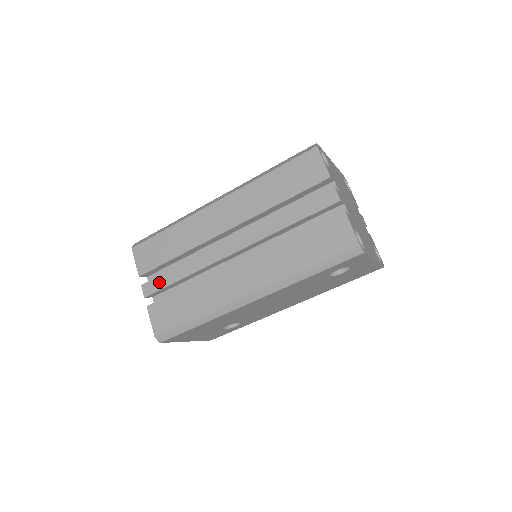
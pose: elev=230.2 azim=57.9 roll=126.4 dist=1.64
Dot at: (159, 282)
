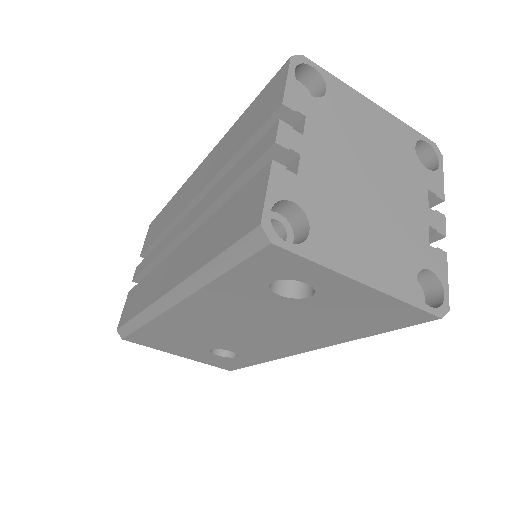
Dot at: (142, 265)
